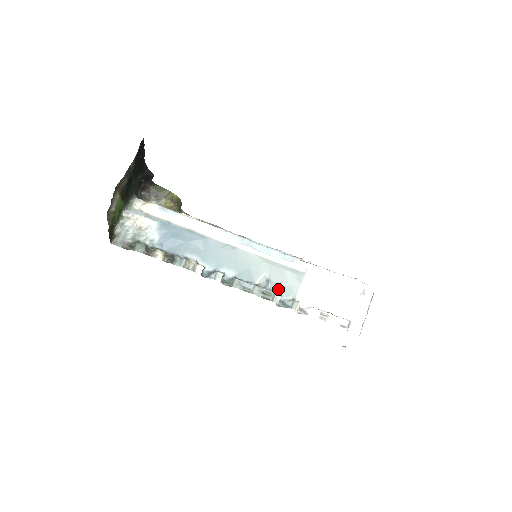
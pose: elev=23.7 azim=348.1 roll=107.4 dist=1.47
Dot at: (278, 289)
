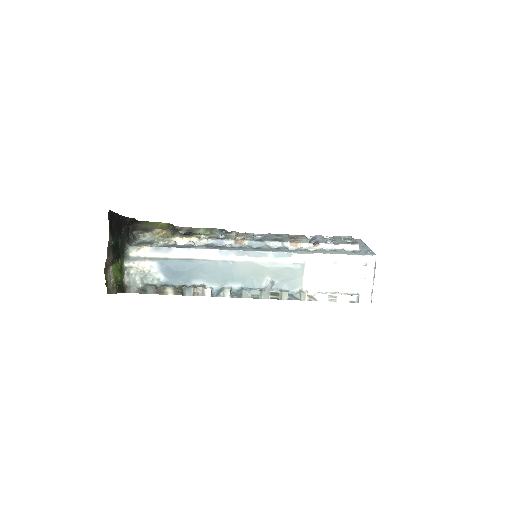
Dot at: (284, 285)
